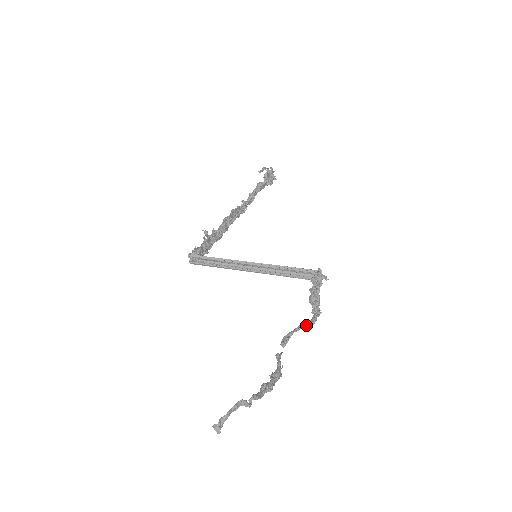
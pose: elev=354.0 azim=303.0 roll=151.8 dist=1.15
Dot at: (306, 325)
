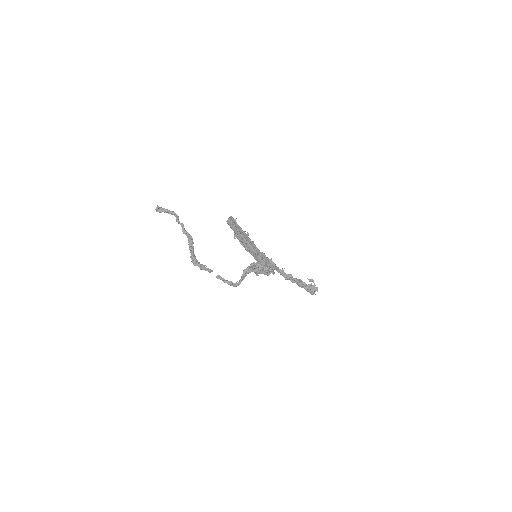
Dot at: (239, 283)
